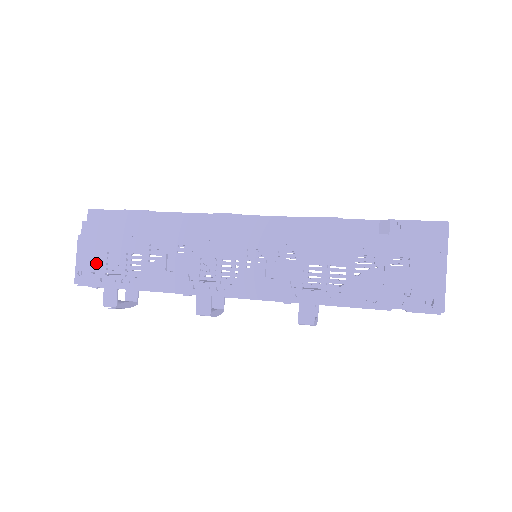
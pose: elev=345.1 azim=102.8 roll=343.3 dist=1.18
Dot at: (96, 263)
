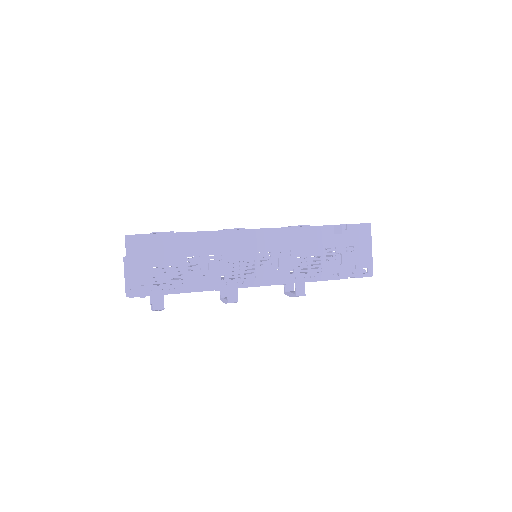
Dot at: (144, 278)
